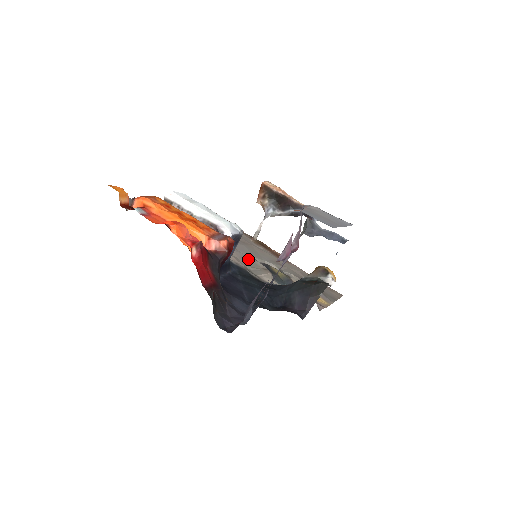
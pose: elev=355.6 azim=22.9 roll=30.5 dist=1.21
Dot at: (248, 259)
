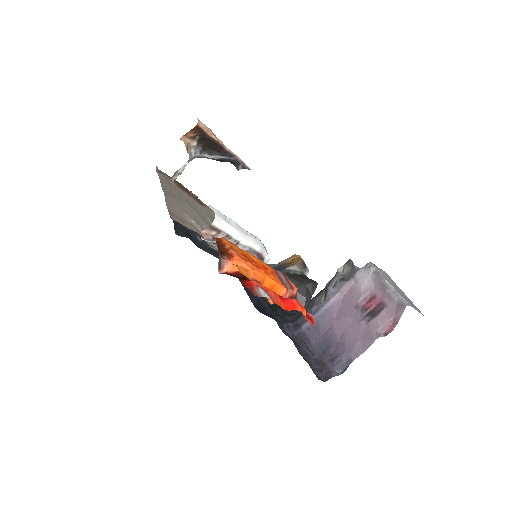
Dot at: occluded
